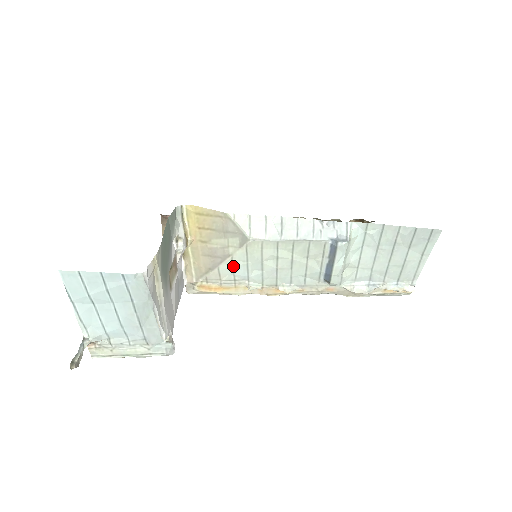
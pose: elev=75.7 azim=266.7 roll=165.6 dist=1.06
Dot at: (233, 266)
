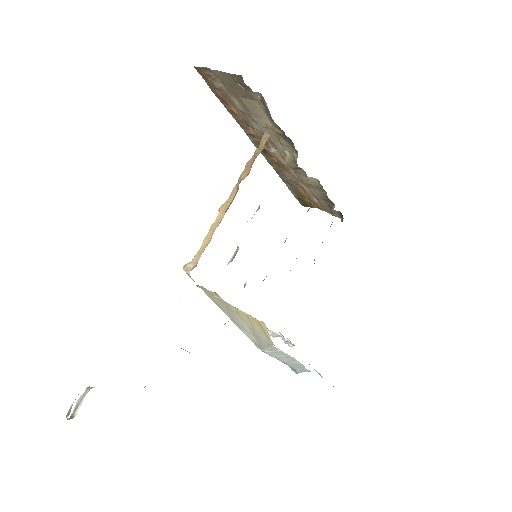
Dot at: occluded
